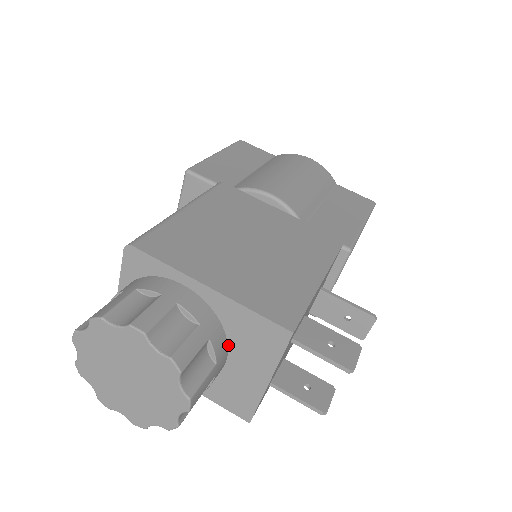
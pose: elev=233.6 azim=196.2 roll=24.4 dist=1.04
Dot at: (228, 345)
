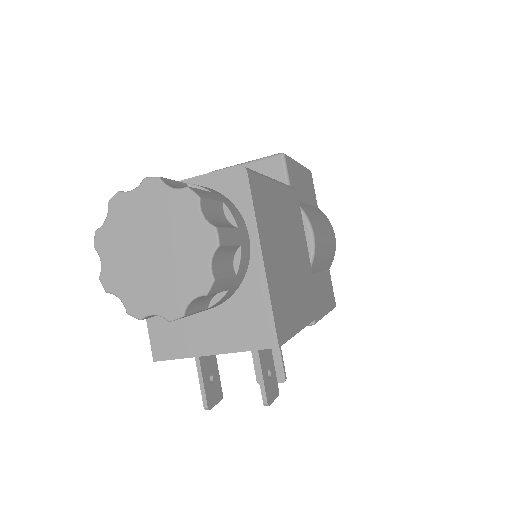
Dot at: occluded
